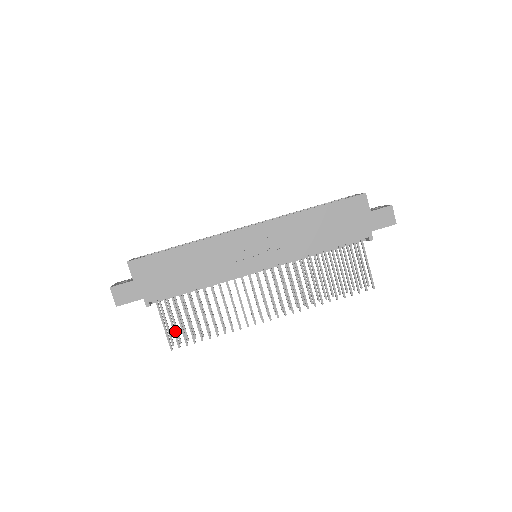
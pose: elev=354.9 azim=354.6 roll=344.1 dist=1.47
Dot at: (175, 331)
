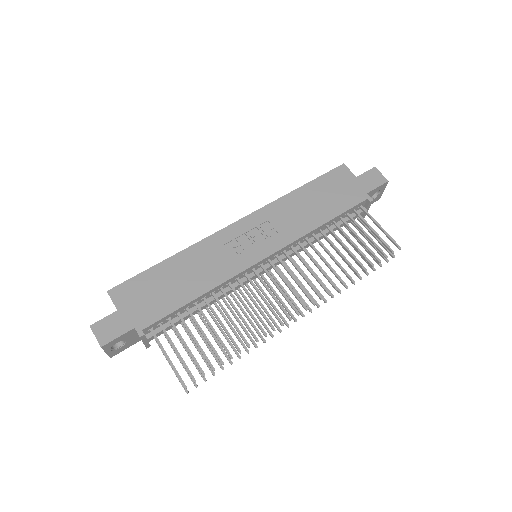
Dot at: (184, 361)
